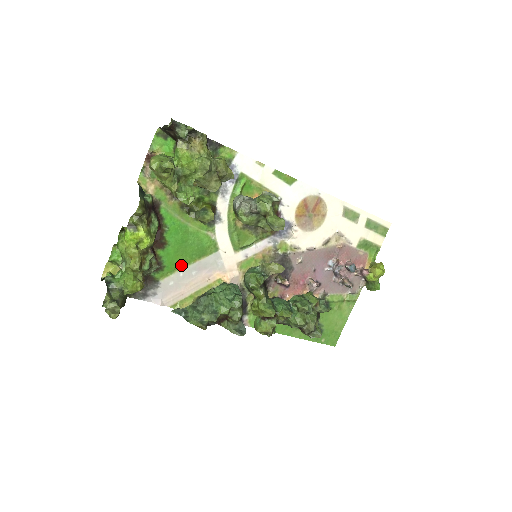
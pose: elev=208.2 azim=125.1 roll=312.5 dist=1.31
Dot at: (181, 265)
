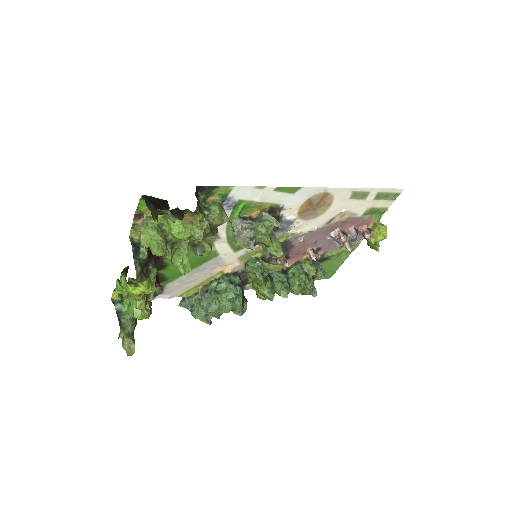
Dot at: occluded
